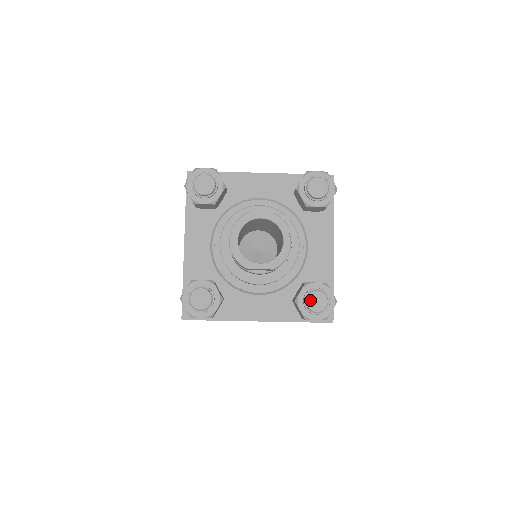
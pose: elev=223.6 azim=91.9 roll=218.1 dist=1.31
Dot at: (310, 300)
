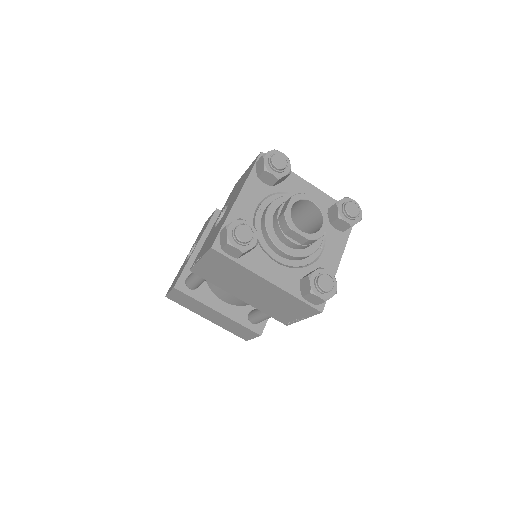
Dot at: (322, 279)
